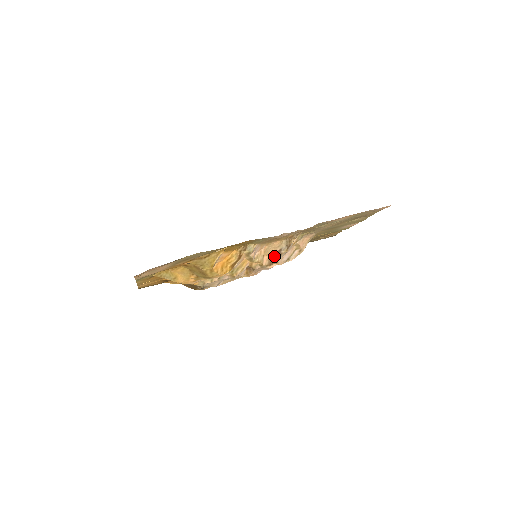
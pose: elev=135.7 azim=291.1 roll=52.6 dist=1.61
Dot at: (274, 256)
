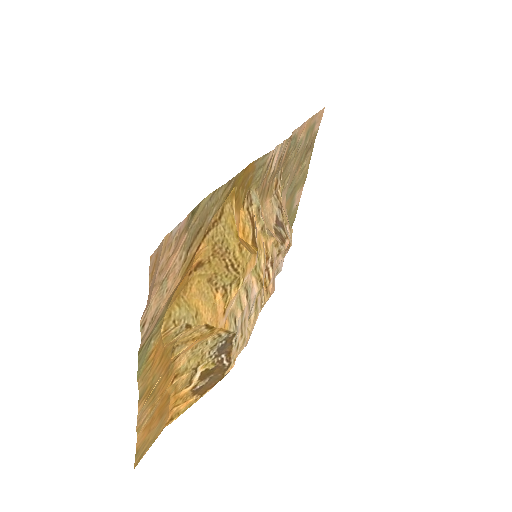
Dot at: (277, 229)
